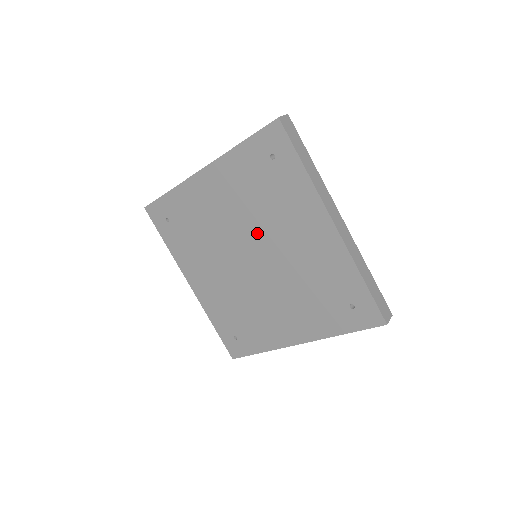
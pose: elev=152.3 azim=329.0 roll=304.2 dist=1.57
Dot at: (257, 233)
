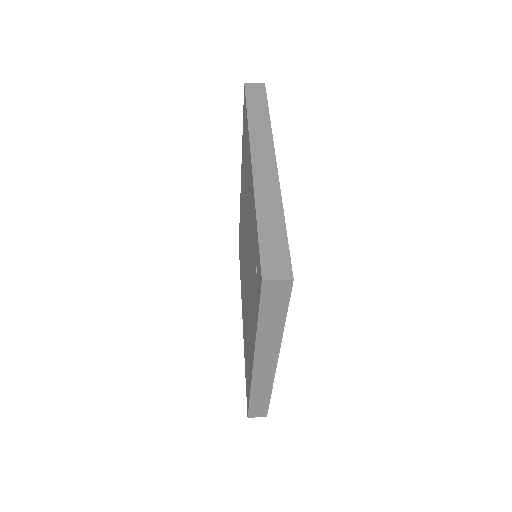
Dot at: occluded
